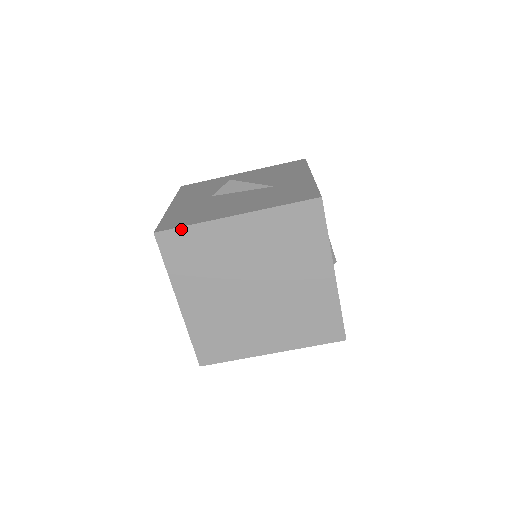
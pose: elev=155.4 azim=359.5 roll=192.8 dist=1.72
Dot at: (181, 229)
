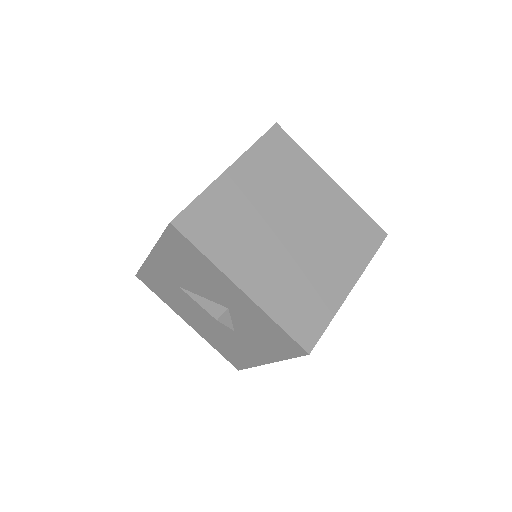
Dot at: (294, 143)
